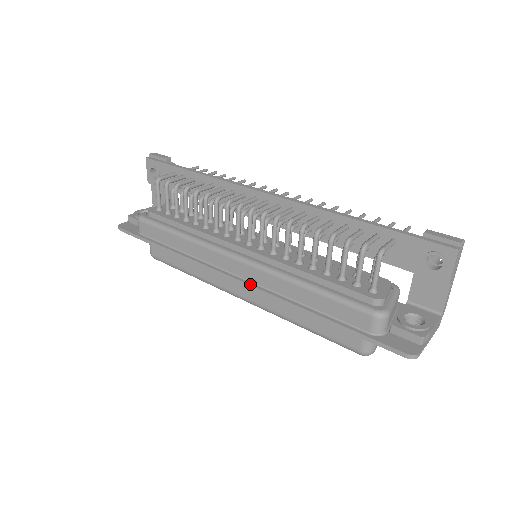
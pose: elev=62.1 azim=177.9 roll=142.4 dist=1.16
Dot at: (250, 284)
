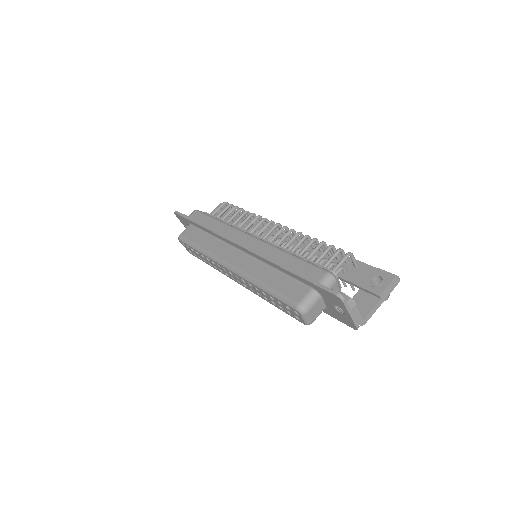
Dot at: (250, 248)
